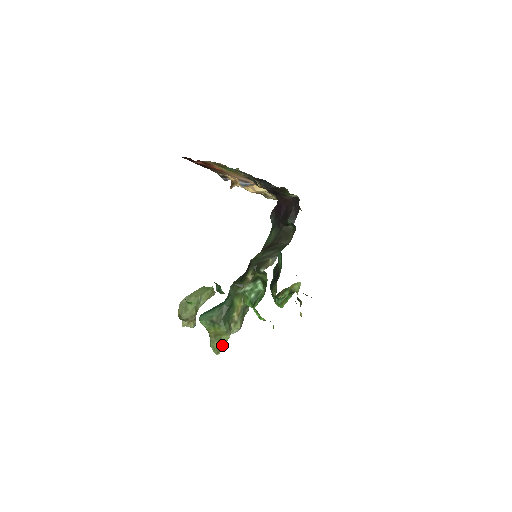
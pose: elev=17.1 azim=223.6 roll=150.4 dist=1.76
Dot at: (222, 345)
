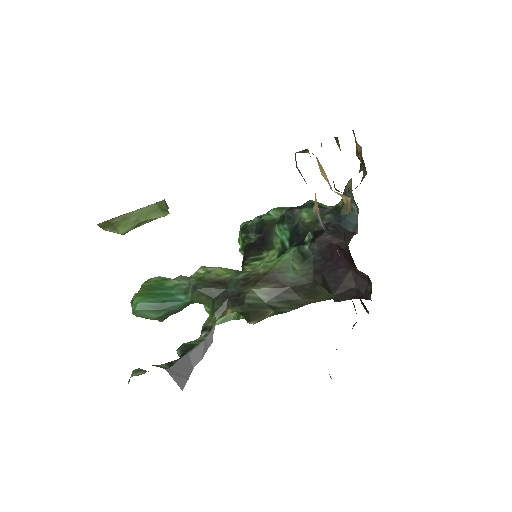
Dot at: occluded
